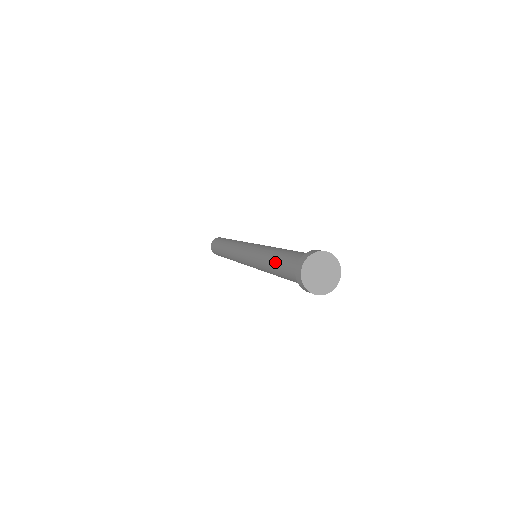
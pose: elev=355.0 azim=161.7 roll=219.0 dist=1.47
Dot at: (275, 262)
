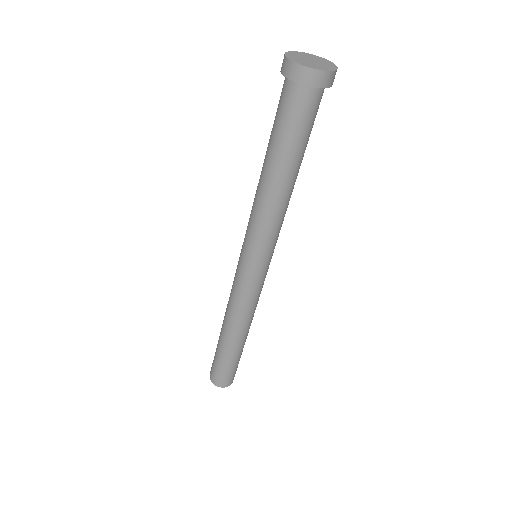
Dot at: occluded
